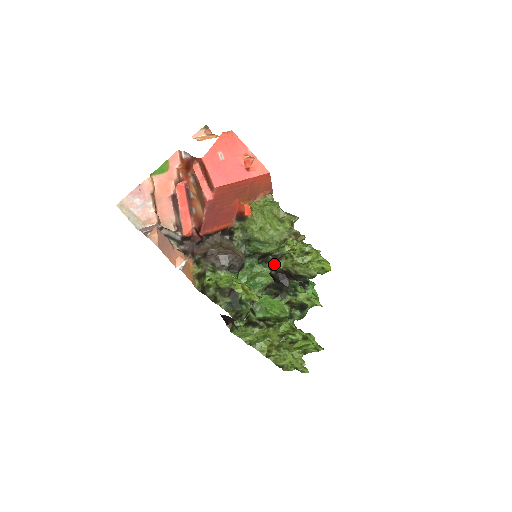
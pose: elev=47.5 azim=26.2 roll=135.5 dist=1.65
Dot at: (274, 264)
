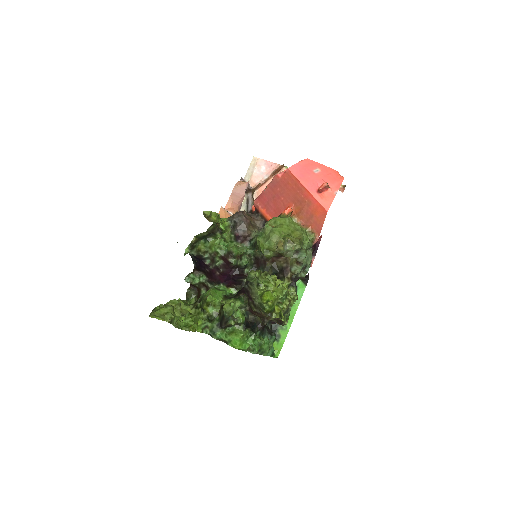
Dot at: occluded
